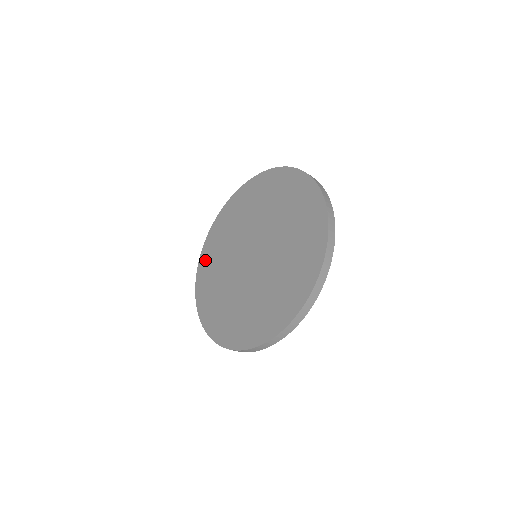
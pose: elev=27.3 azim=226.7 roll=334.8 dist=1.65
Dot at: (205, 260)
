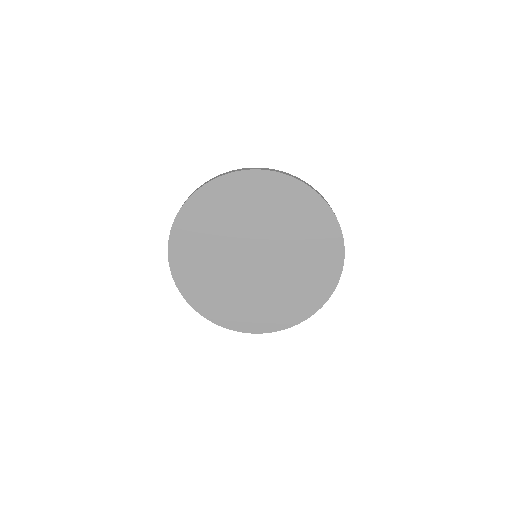
Dot at: (184, 230)
